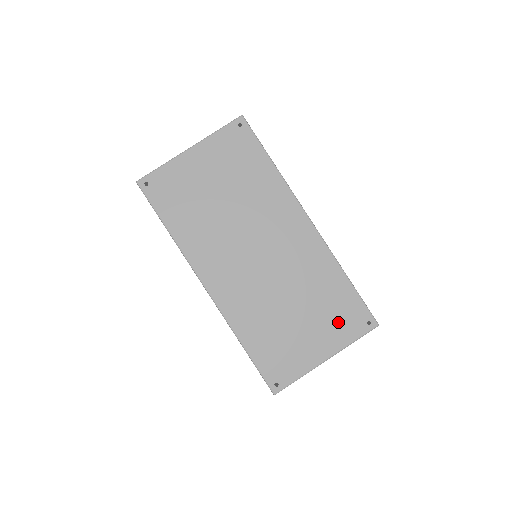
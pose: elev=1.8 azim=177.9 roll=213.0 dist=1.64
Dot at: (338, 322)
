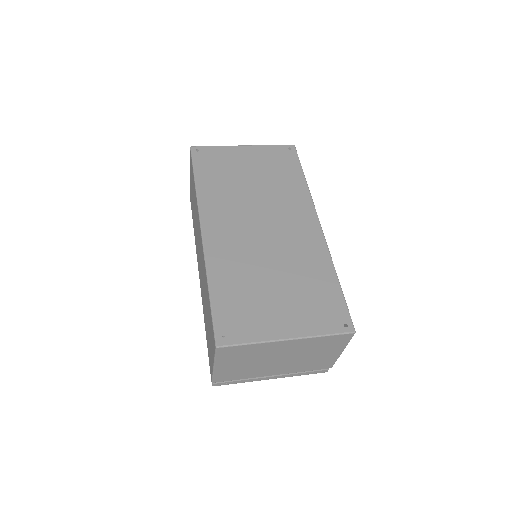
Dot at: (314, 310)
